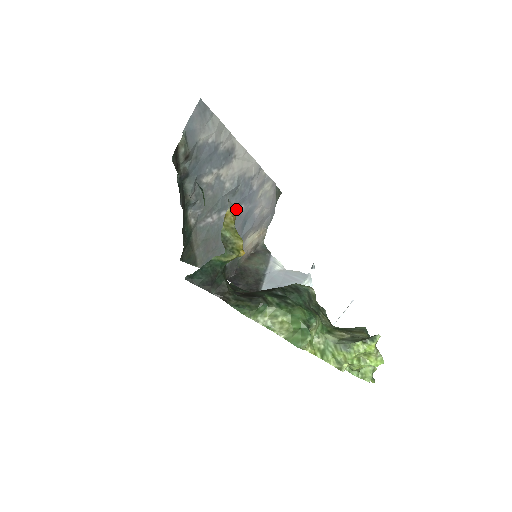
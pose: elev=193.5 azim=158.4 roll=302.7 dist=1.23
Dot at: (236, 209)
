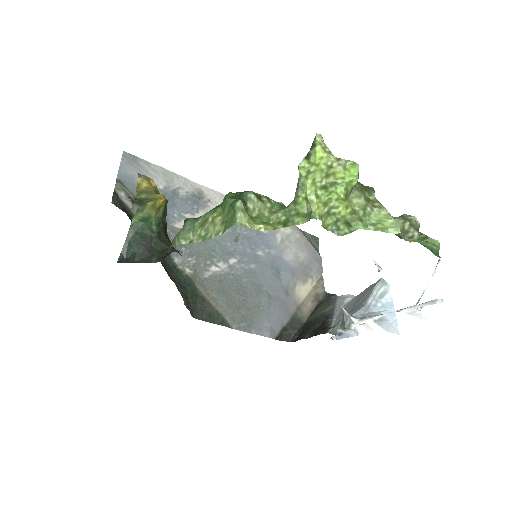
Dot at: (251, 256)
